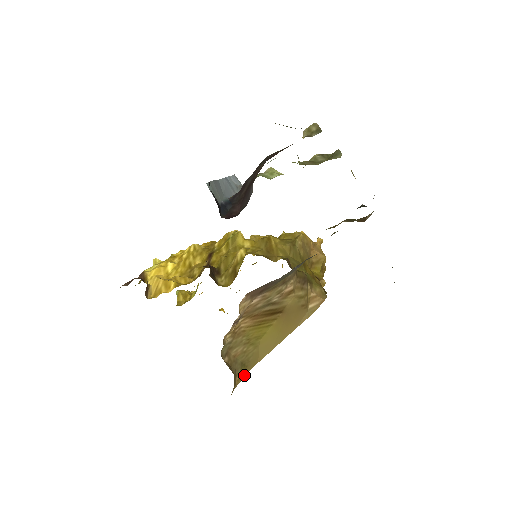
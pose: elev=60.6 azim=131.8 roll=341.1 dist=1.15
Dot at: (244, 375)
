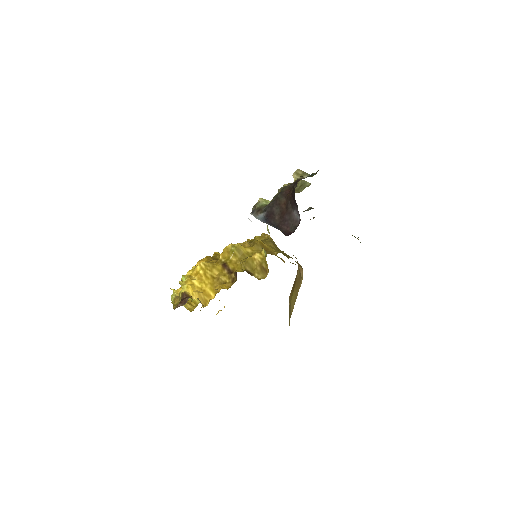
Dot at: occluded
